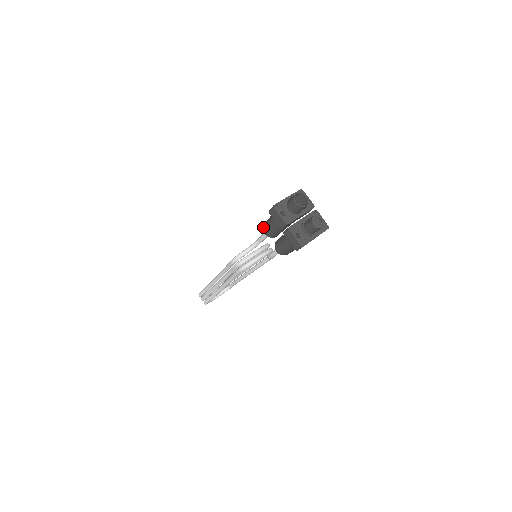
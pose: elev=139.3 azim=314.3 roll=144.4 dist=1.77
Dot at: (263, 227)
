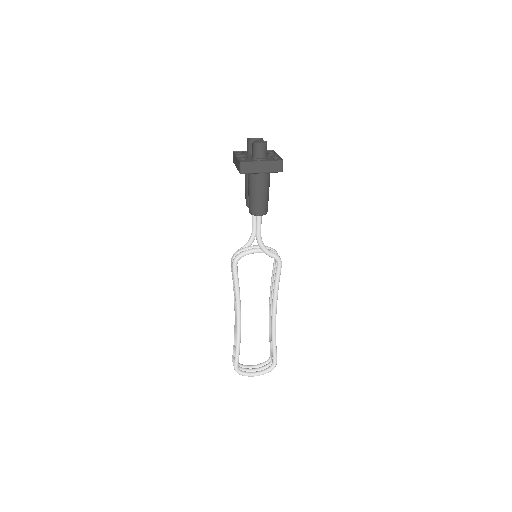
Dot at: occluded
